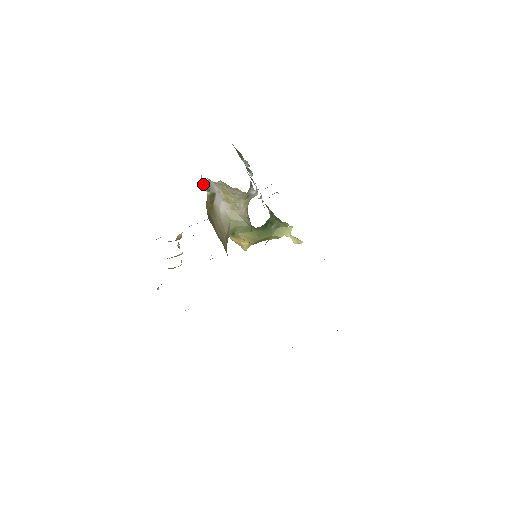
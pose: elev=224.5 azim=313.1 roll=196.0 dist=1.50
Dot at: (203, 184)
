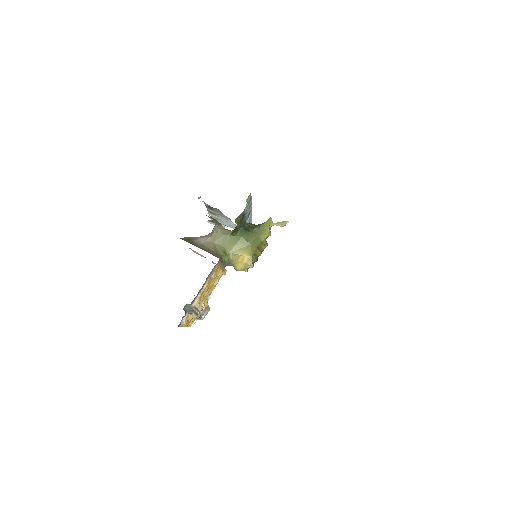
Dot at: occluded
